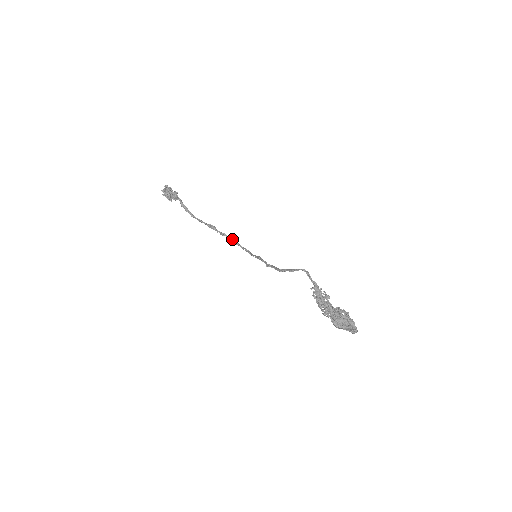
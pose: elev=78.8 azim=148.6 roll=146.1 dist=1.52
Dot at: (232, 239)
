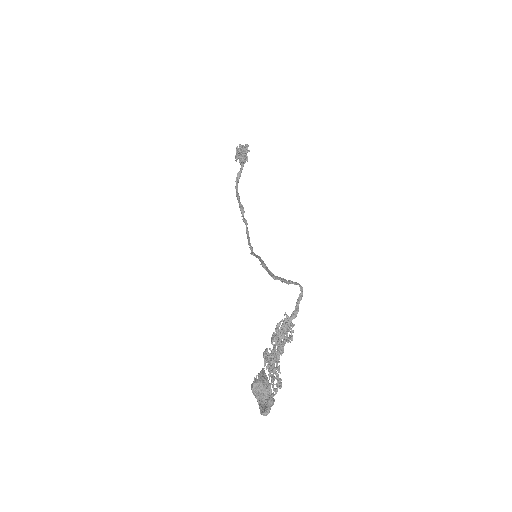
Dot at: occluded
